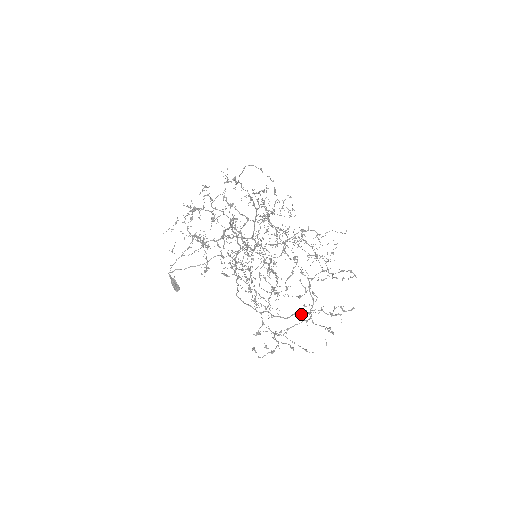
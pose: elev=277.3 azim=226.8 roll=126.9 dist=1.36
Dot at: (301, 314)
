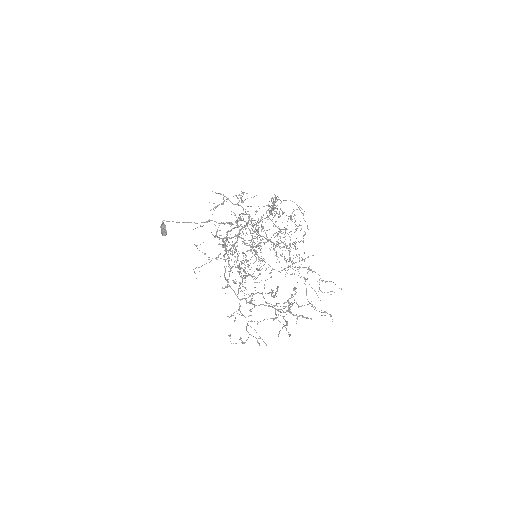
Dot at: (269, 306)
